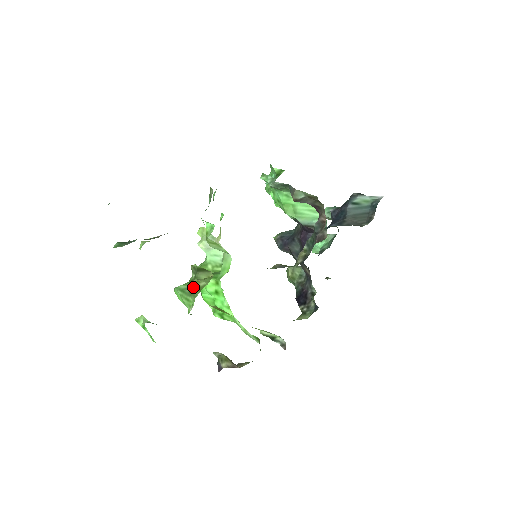
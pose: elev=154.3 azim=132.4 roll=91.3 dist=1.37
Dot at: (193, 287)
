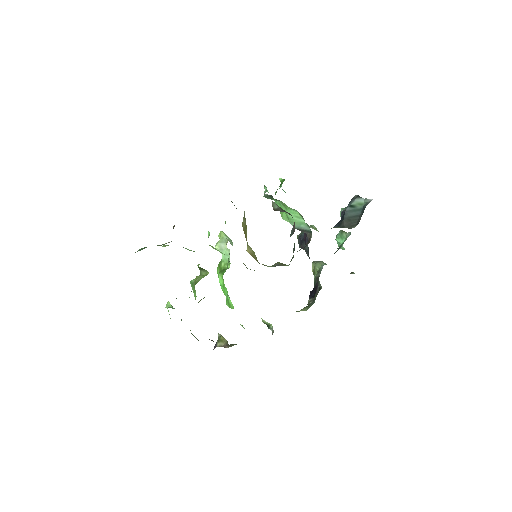
Dot at: (194, 282)
